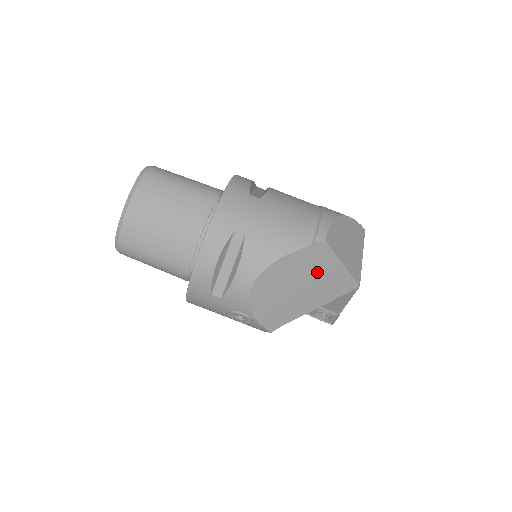
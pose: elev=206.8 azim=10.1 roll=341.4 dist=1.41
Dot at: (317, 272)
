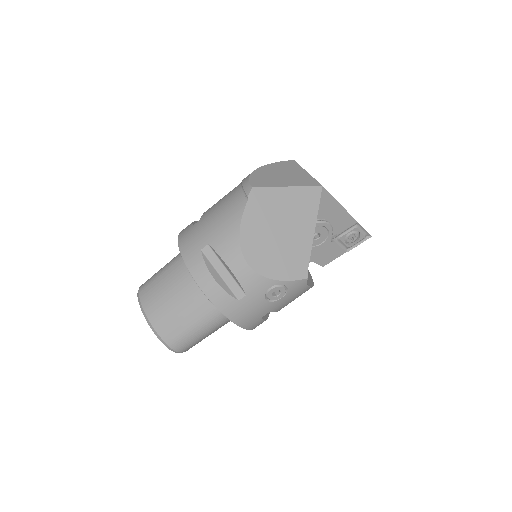
Dot at: (278, 210)
